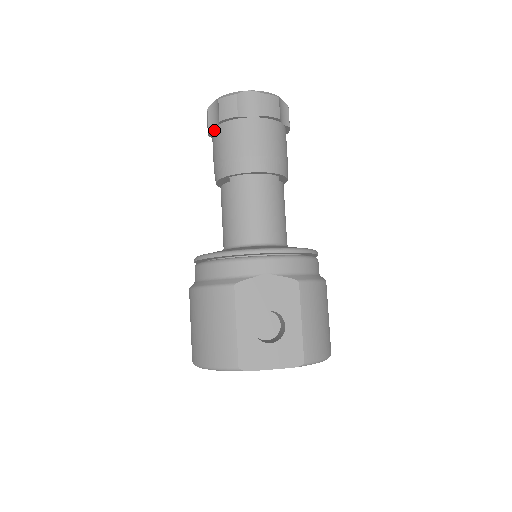
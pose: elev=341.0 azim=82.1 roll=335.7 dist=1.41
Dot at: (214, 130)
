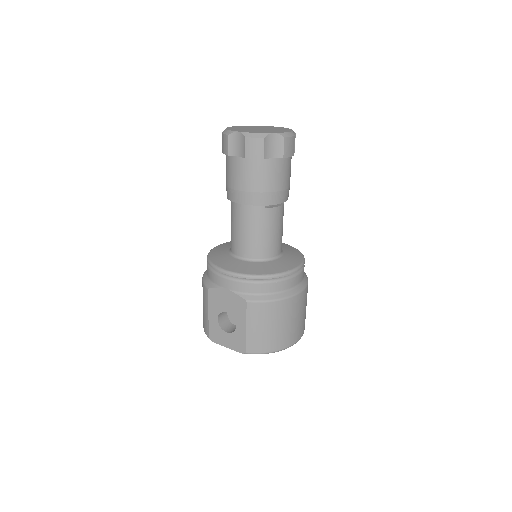
Dot at: occluded
